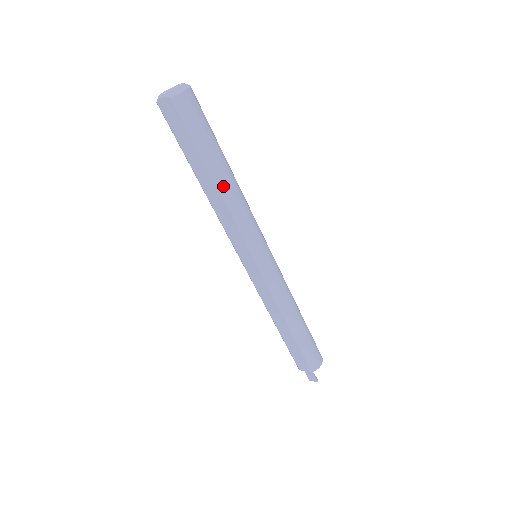
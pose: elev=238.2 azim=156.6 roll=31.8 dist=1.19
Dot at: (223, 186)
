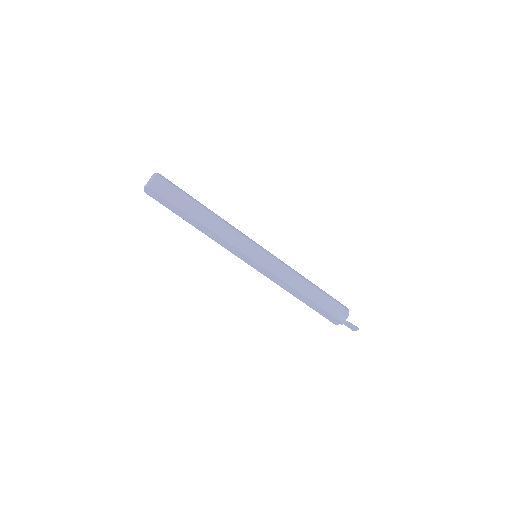
Dot at: (205, 222)
